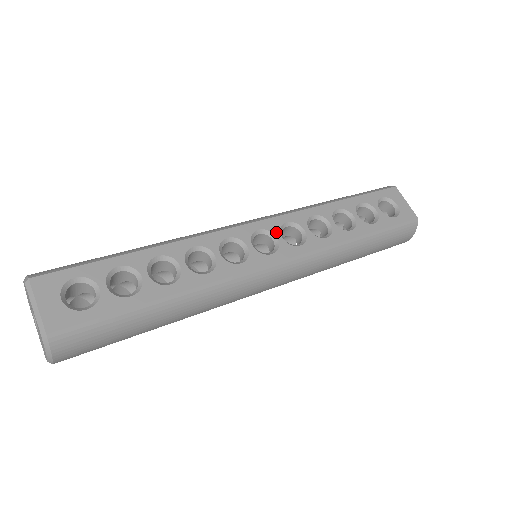
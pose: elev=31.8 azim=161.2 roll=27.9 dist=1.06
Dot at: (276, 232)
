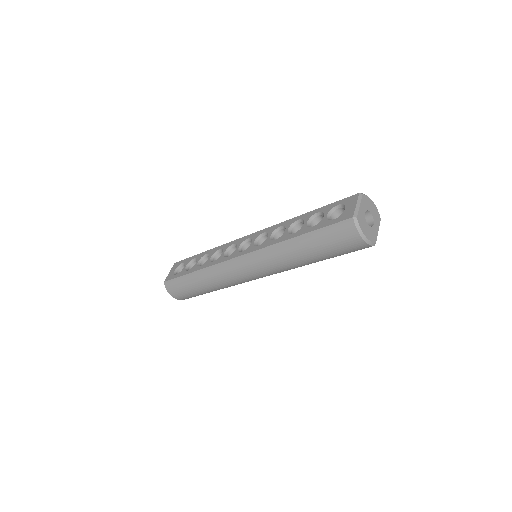
Dot at: (254, 239)
